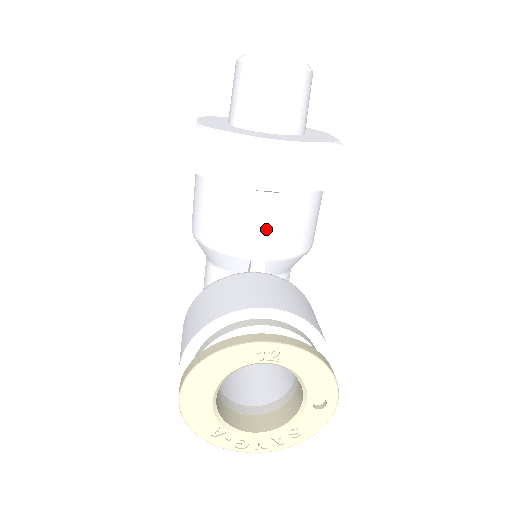
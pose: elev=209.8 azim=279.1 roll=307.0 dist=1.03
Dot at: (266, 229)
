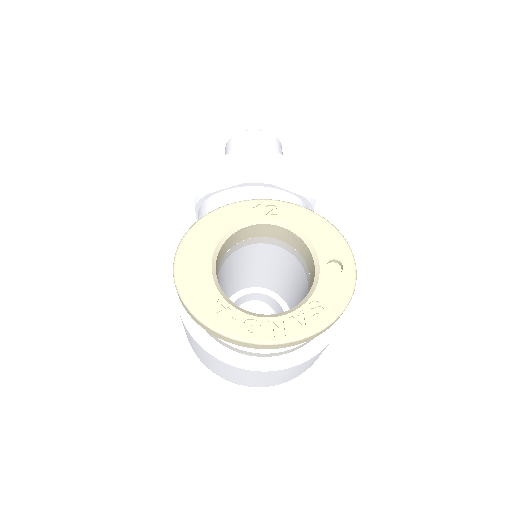
Dot at: occluded
